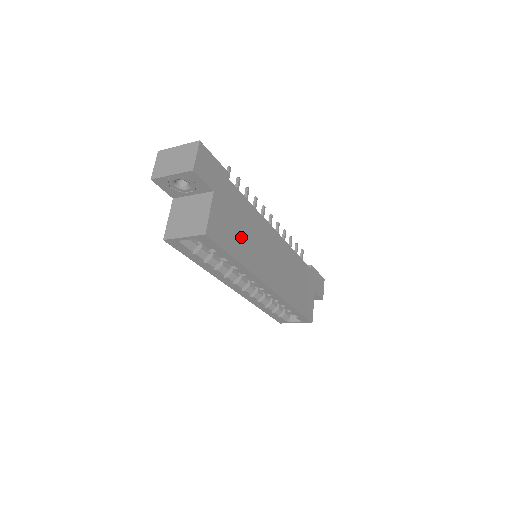
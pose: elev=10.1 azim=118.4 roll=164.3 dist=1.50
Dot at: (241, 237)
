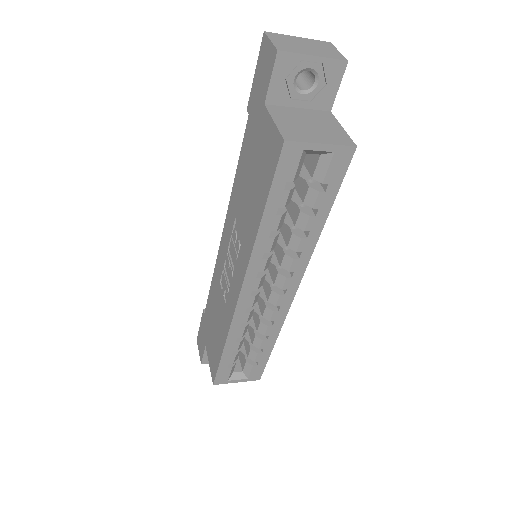
Dot at: occluded
